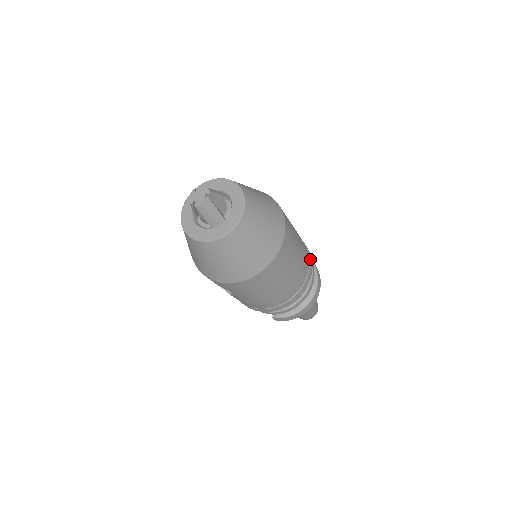
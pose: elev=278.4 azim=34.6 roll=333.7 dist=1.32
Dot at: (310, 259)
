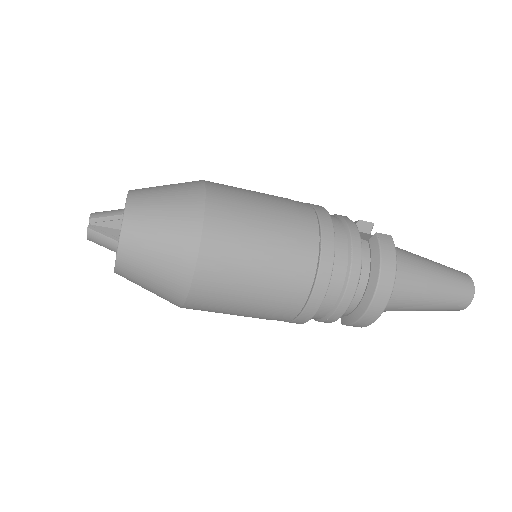
Dot at: (325, 243)
